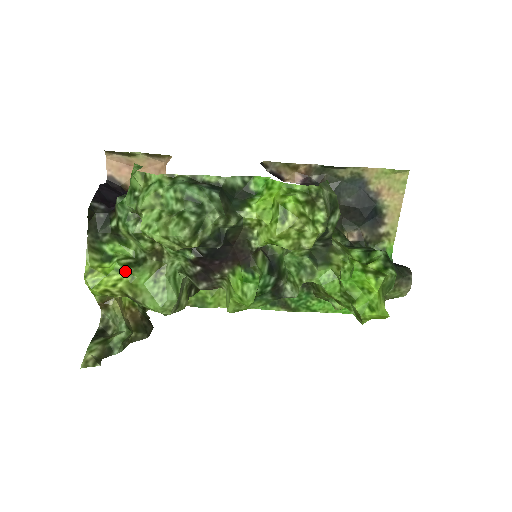
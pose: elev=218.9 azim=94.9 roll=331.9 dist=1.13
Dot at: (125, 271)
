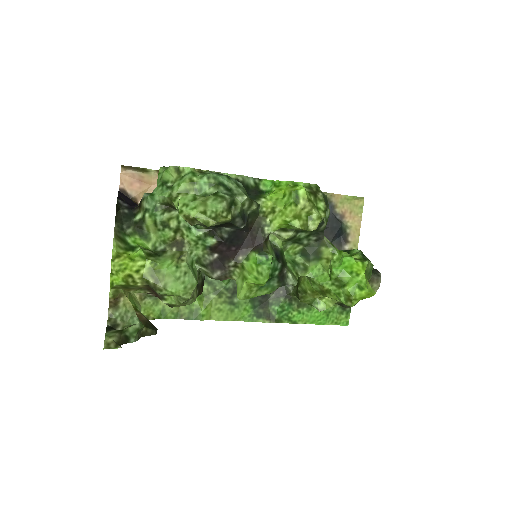
Dot at: (148, 258)
